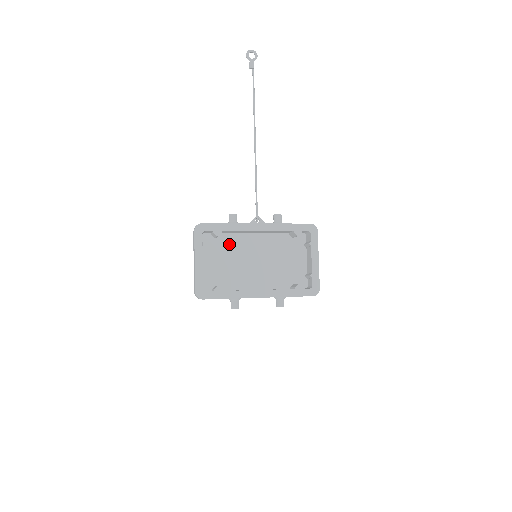
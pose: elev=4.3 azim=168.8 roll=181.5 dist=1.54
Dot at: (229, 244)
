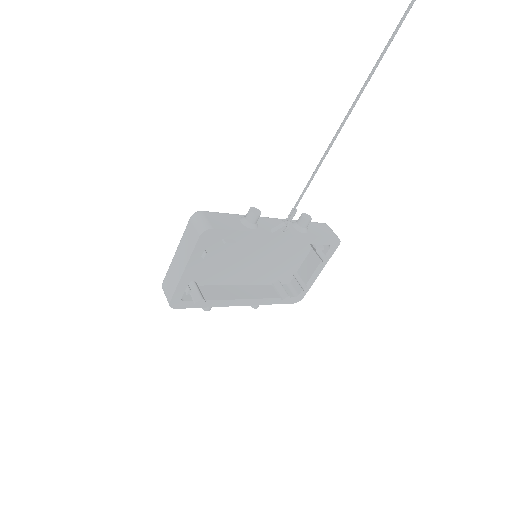
Dot at: occluded
